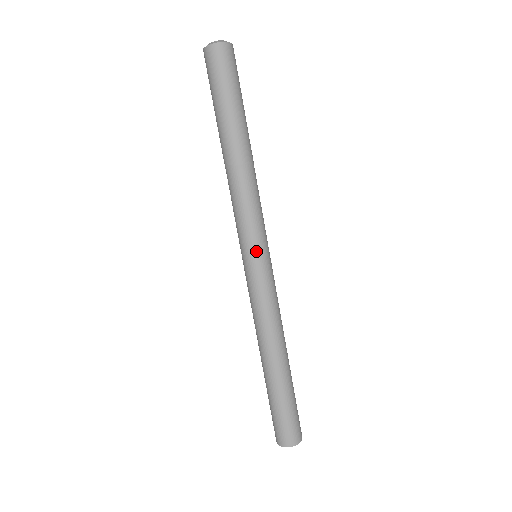
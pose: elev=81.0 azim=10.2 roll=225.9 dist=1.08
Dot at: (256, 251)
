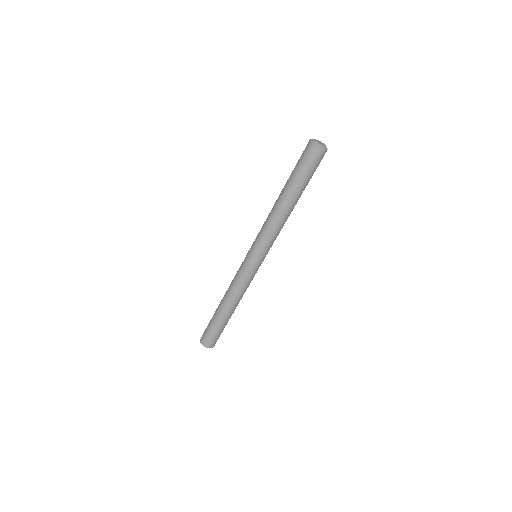
Dot at: (264, 258)
